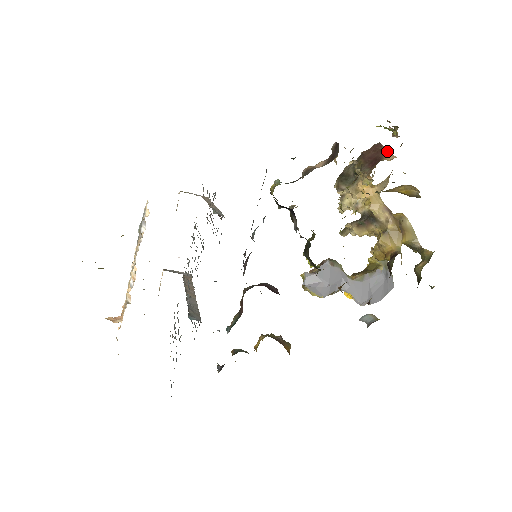
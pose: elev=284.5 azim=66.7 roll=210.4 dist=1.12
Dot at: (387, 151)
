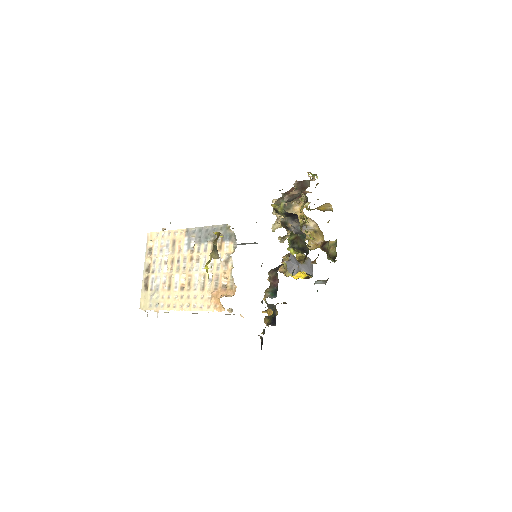
Dot at: occluded
